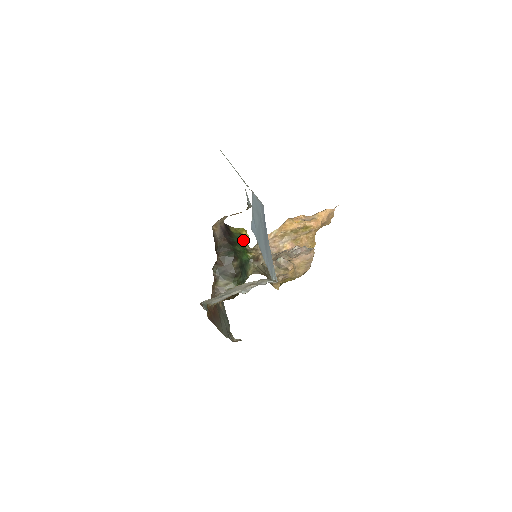
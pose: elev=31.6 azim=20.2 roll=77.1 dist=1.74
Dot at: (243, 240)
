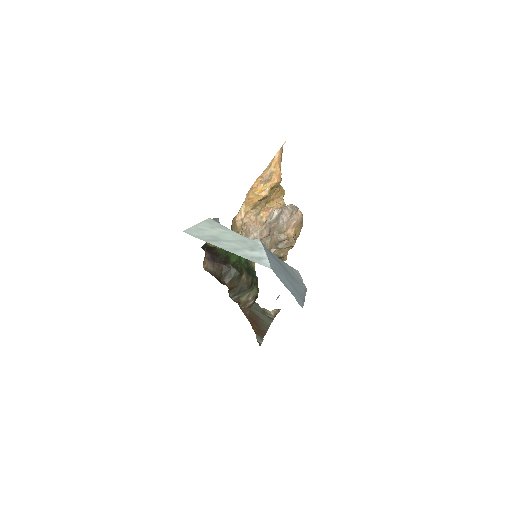
Dot at: occluded
